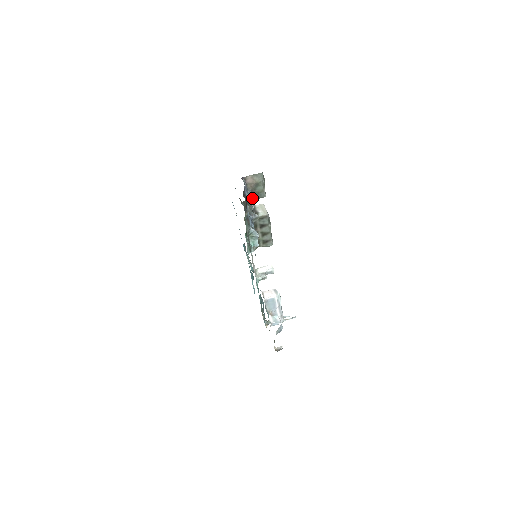
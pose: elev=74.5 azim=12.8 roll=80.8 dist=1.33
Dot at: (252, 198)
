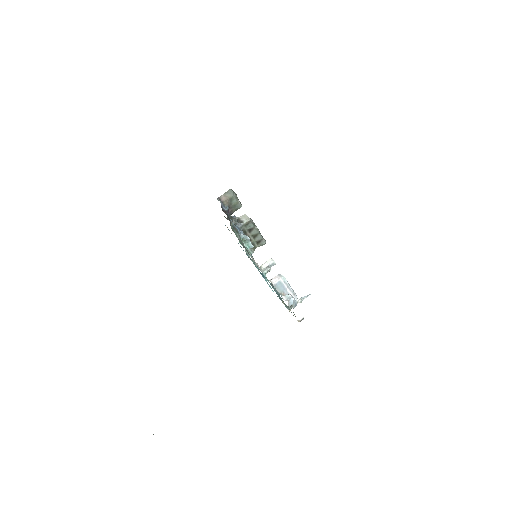
Dot at: (232, 211)
